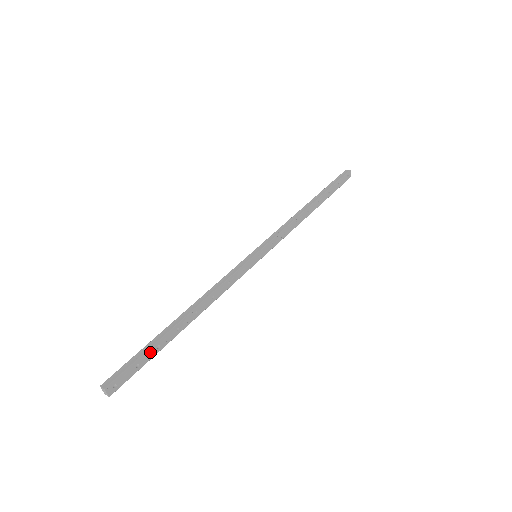
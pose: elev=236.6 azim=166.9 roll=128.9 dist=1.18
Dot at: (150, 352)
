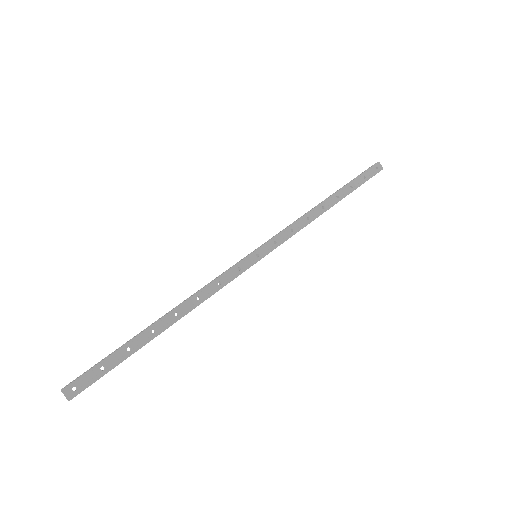
Dot at: (118, 354)
